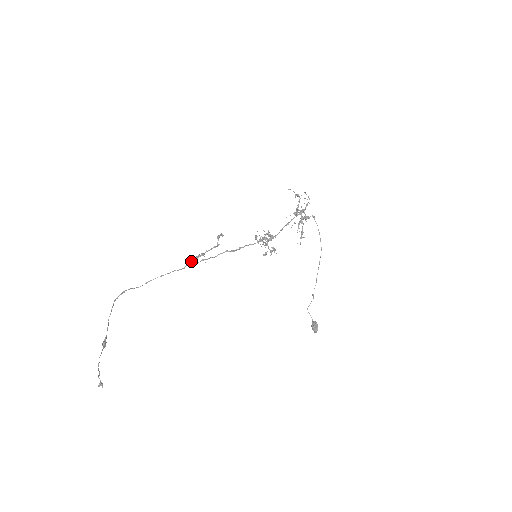
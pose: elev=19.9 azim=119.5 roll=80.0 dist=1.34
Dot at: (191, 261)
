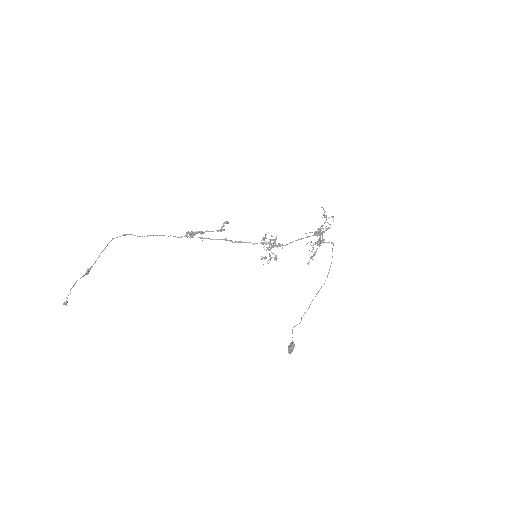
Dot at: (190, 234)
